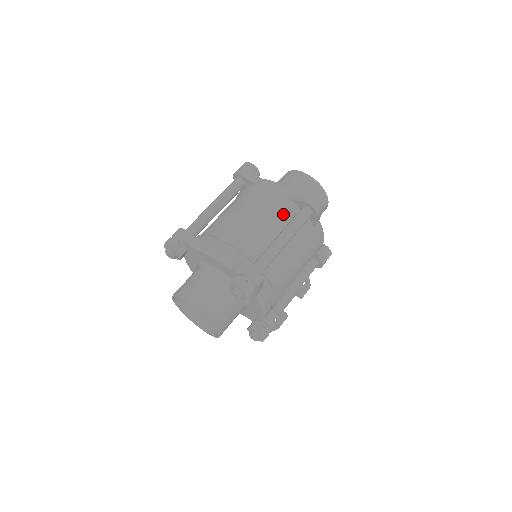
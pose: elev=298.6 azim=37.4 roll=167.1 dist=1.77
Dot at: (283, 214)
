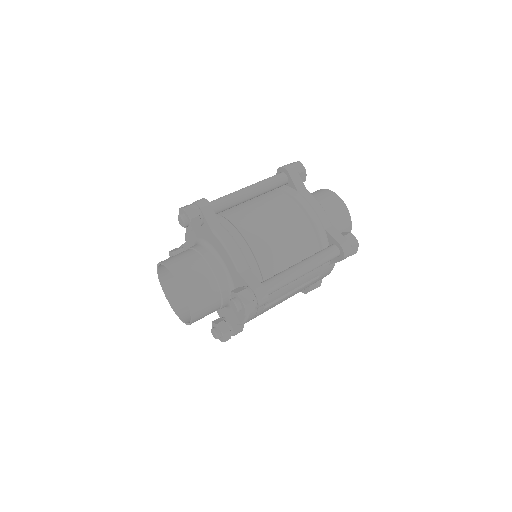
Dot at: (312, 241)
